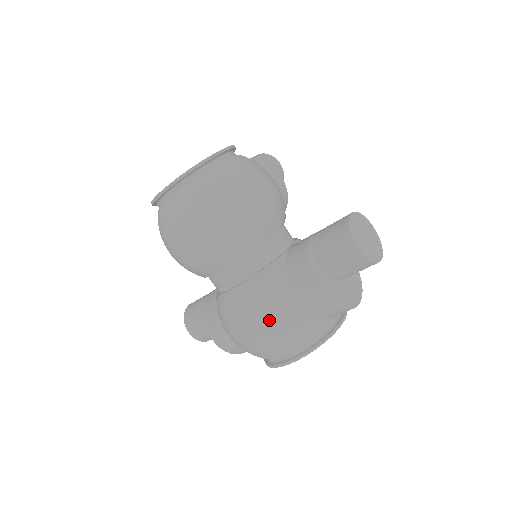
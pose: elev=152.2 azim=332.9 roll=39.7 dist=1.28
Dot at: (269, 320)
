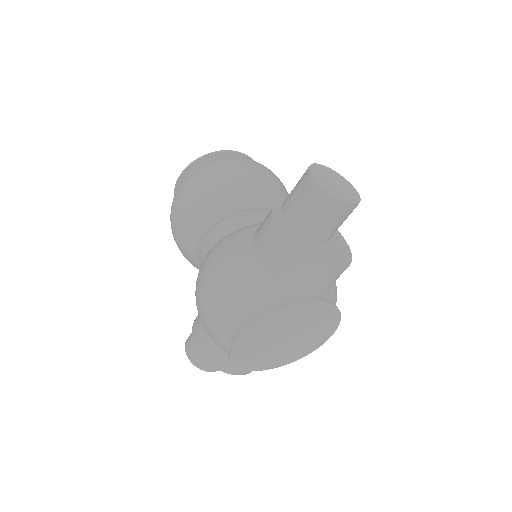
Dot at: (222, 269)
